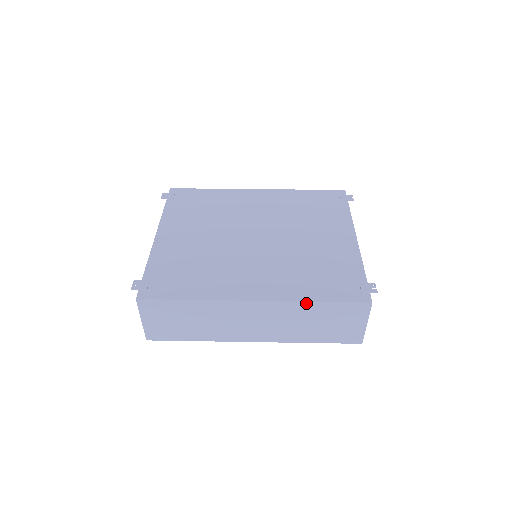
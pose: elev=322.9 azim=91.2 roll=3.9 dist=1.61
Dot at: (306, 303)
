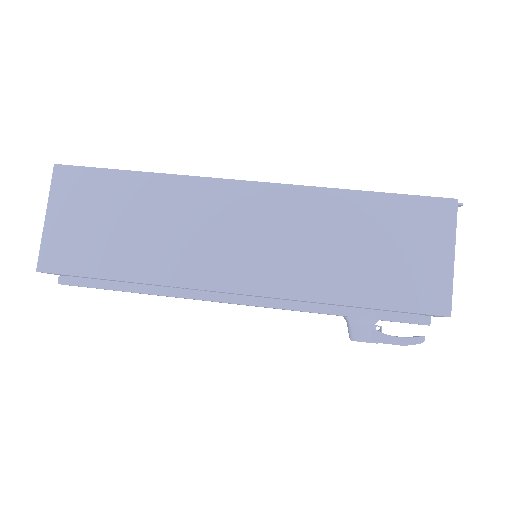
Dot at: (339, 192)
